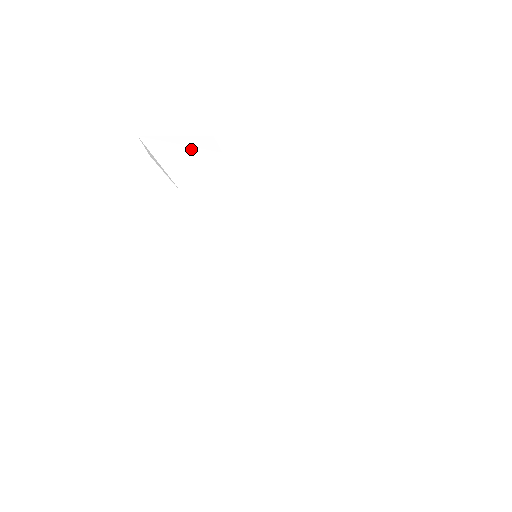
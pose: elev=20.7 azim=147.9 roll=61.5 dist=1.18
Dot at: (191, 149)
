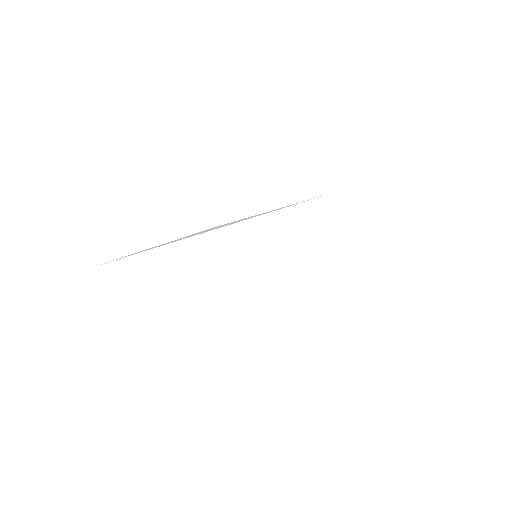
Dot at: (132, 234)
